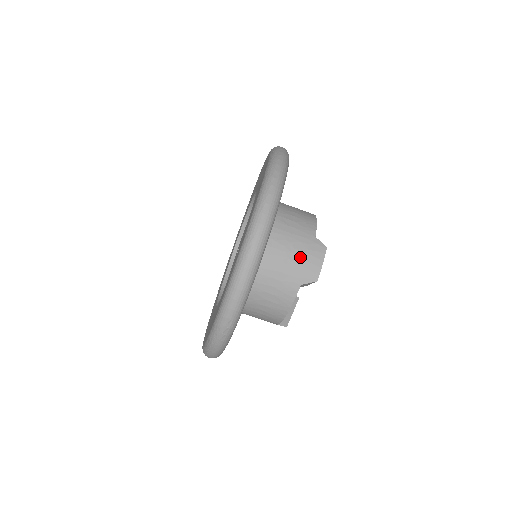
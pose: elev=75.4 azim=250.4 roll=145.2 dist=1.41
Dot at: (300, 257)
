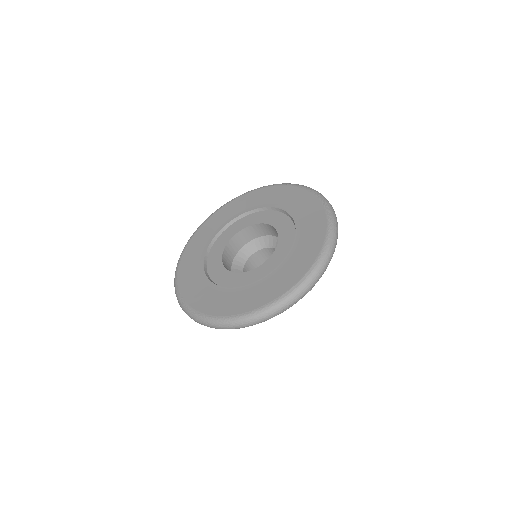
Dot at: occluded
